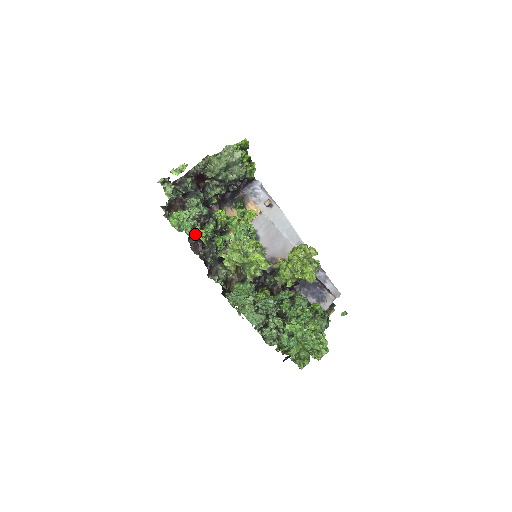
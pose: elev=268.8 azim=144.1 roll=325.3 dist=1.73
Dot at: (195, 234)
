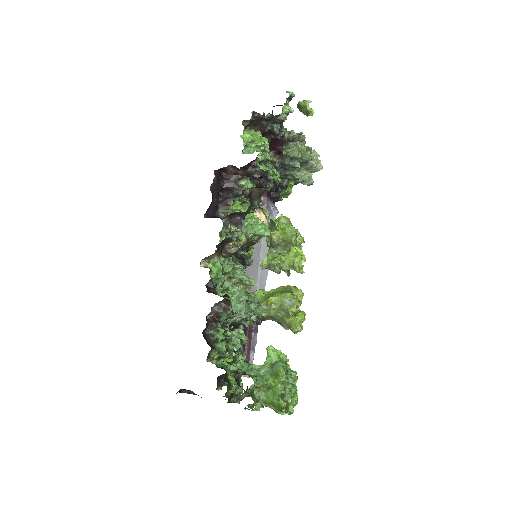
Dot at: occluded
